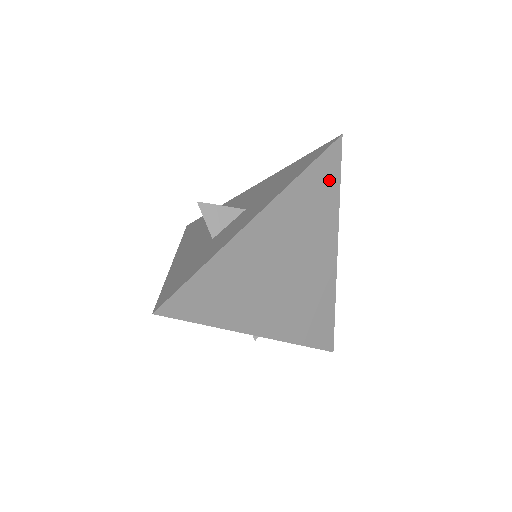
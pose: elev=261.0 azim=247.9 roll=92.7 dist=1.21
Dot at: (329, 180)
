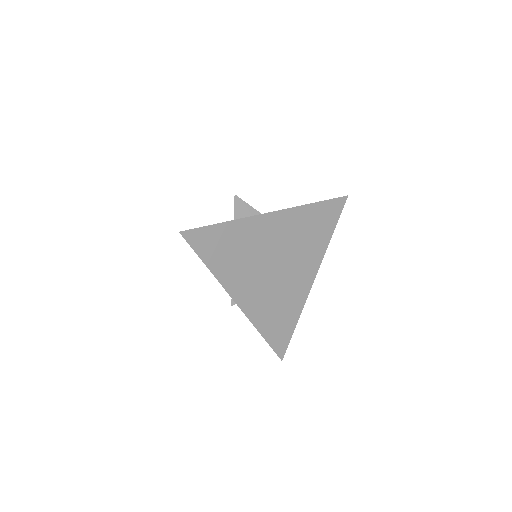
Dot at: (328, 221)
